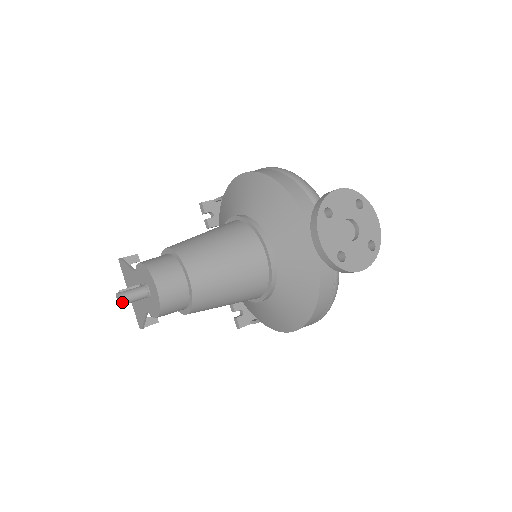
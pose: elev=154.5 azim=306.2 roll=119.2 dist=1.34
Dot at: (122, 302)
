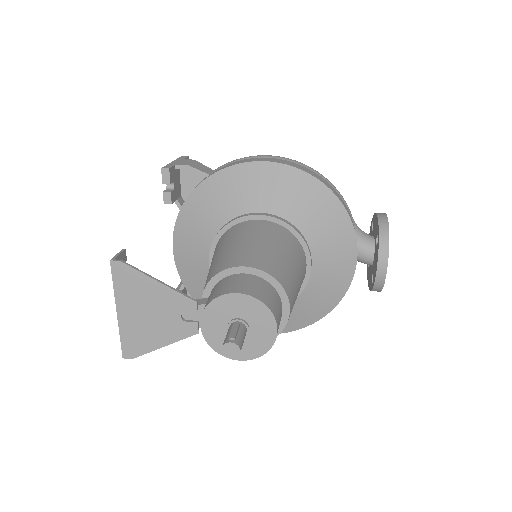
Dot at: (239, 354)
